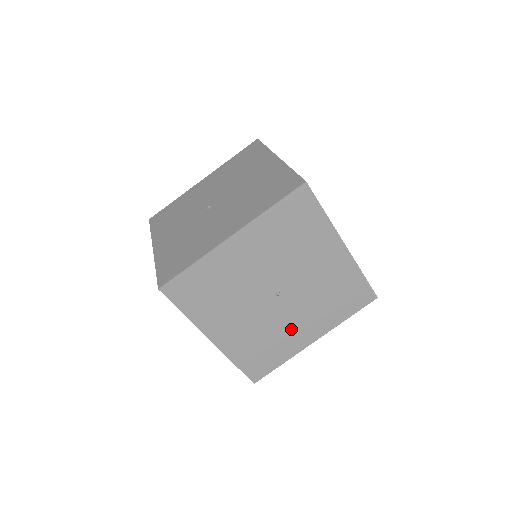
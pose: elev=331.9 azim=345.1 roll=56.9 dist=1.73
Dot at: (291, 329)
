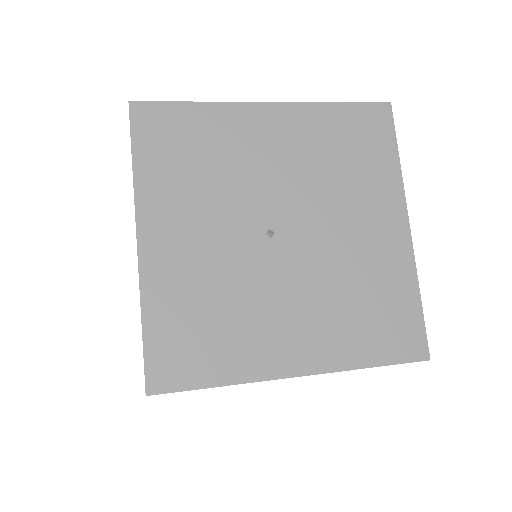
Dot at: occluded
